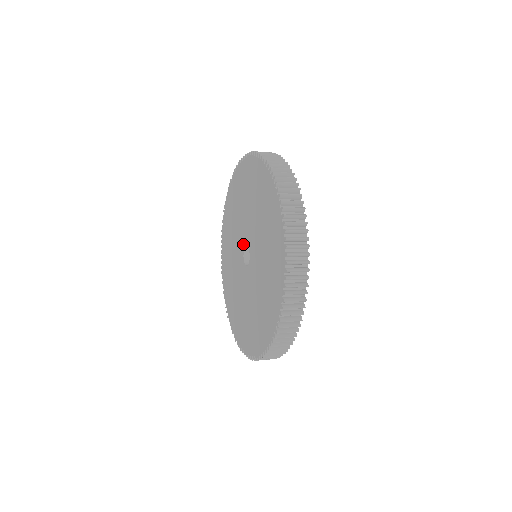
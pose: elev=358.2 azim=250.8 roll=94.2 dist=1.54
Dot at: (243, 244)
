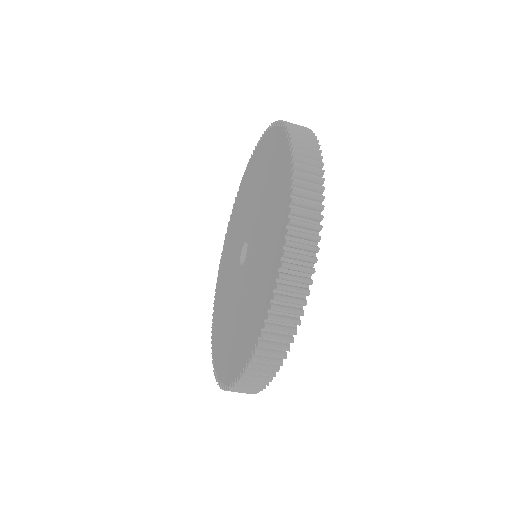
Dot at: (243, 239)
